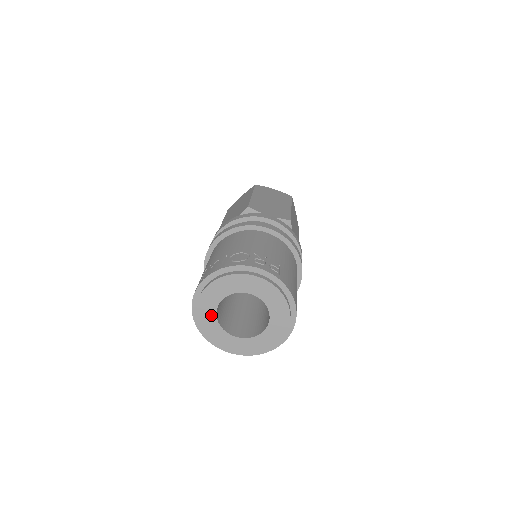
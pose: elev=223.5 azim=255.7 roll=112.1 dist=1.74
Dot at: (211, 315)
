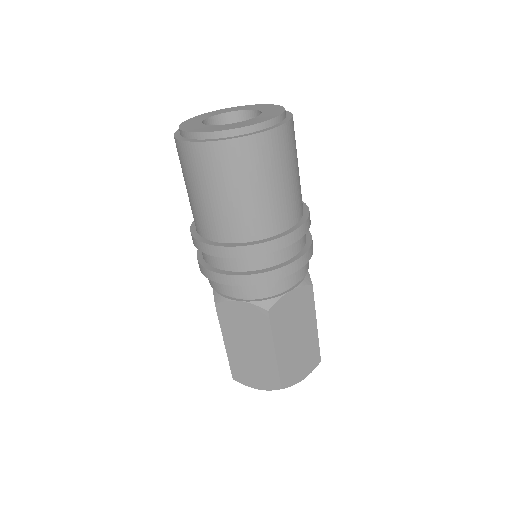
Dot at: (196, 122)
